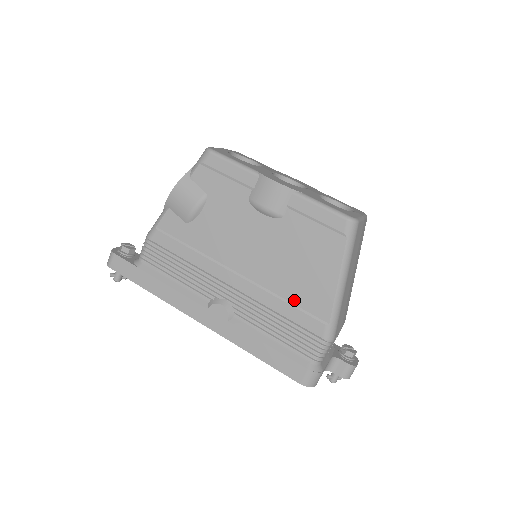
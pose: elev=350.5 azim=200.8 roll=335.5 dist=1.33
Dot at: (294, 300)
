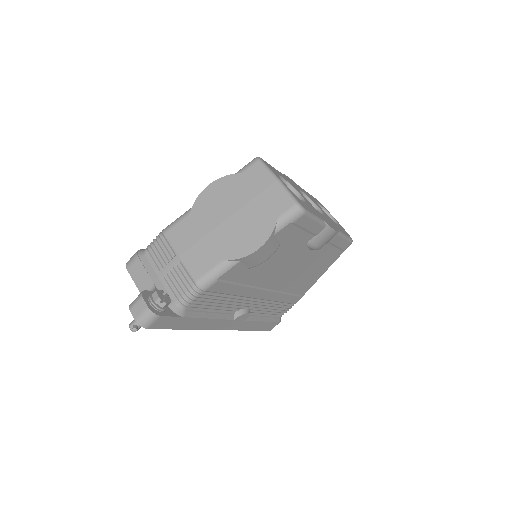
Dot at: (293, 291)
